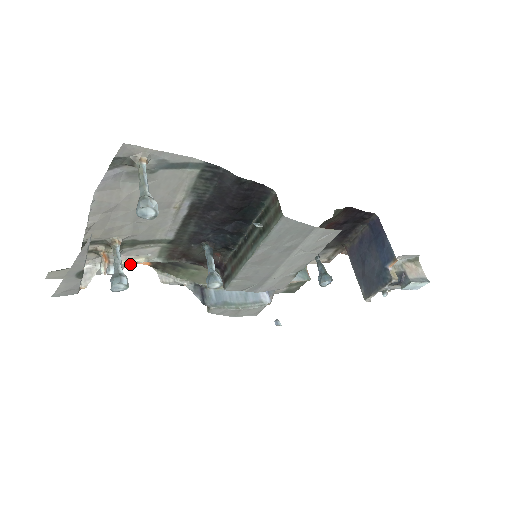
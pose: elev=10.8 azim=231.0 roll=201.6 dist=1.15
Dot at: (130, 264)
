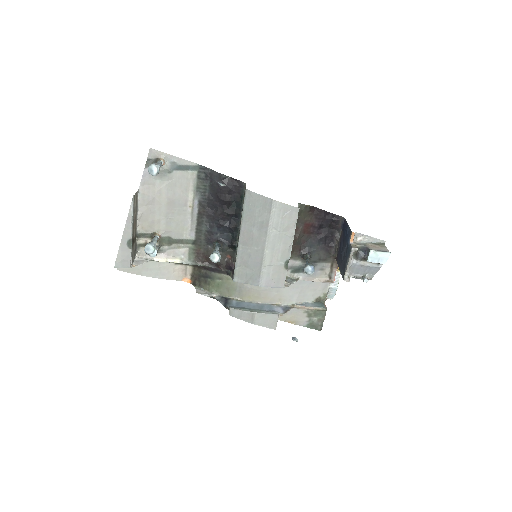
Dot at: (176, 278)
